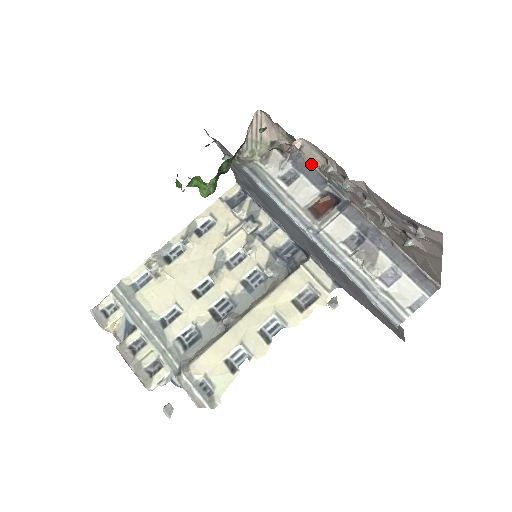
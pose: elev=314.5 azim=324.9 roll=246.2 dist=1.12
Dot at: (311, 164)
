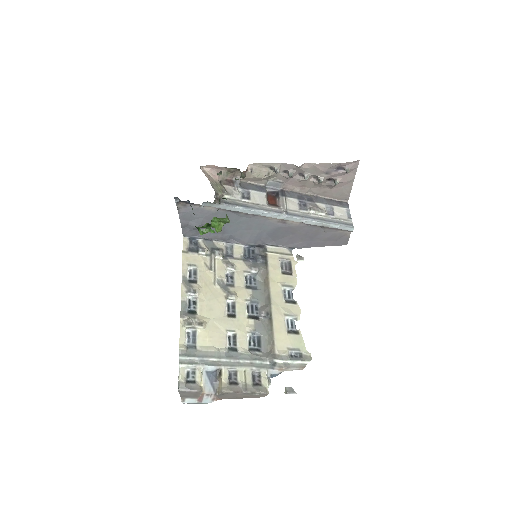
Dot at: (261, 176)
